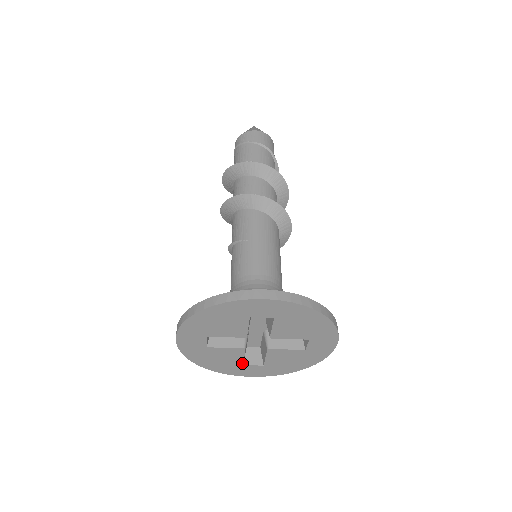
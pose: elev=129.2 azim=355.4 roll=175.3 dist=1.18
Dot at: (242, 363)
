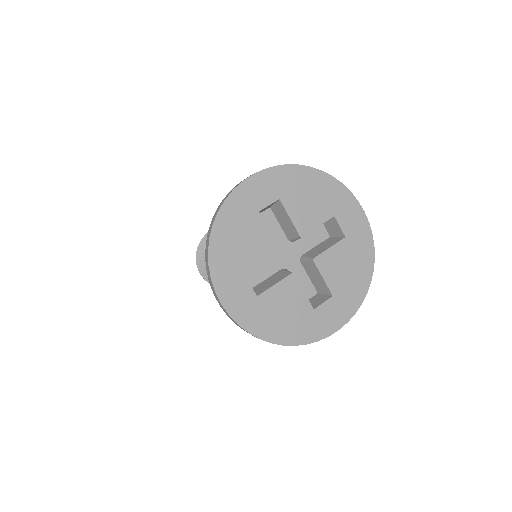
Dot at: (310, 306)
